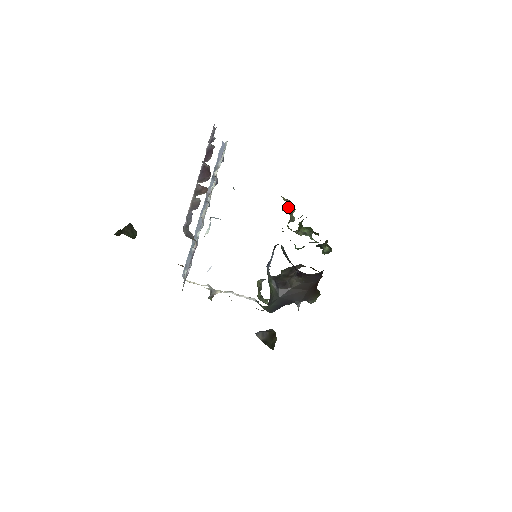
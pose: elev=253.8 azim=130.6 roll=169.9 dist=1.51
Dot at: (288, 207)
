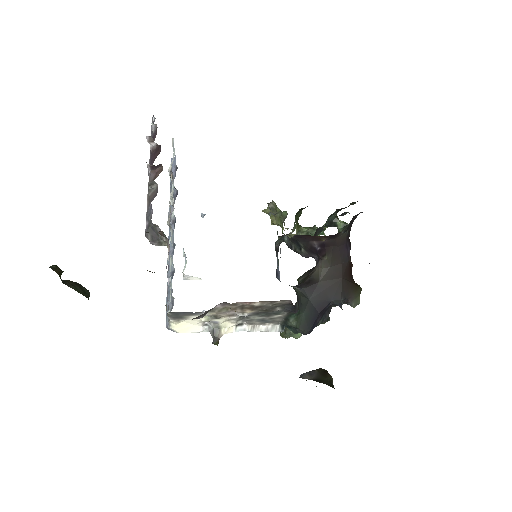
Dot at: (274, 218)
